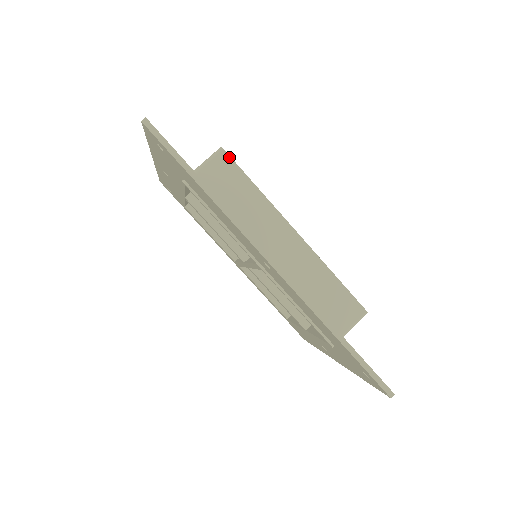
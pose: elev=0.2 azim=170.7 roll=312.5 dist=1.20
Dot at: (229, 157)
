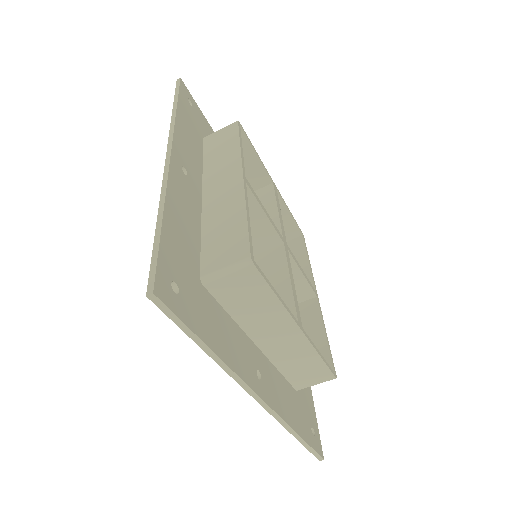
Dot at: (237, 125)
